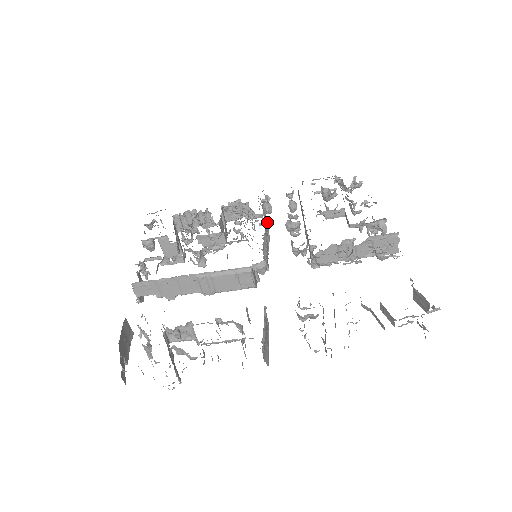
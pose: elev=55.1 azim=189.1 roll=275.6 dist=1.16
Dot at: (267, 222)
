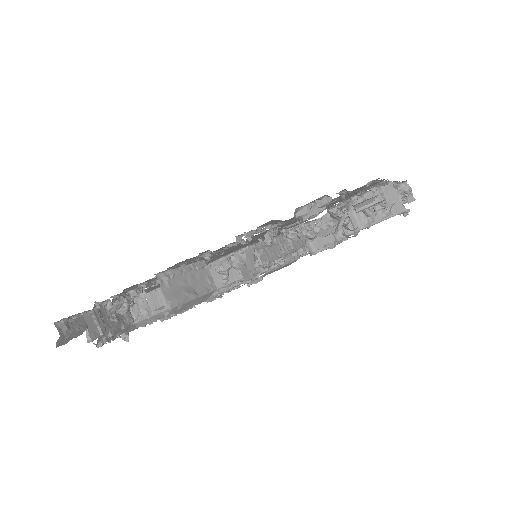
Dot at: (297, 242)
